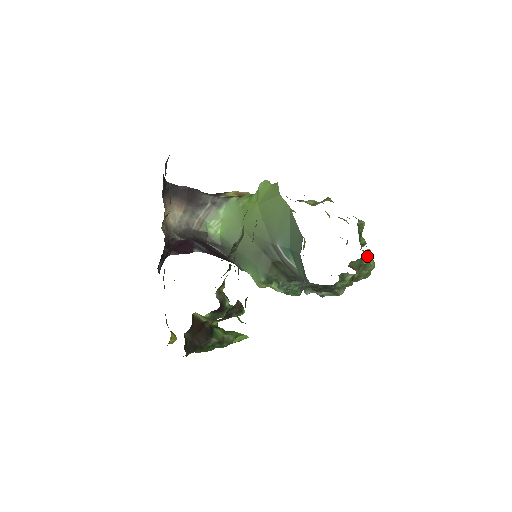
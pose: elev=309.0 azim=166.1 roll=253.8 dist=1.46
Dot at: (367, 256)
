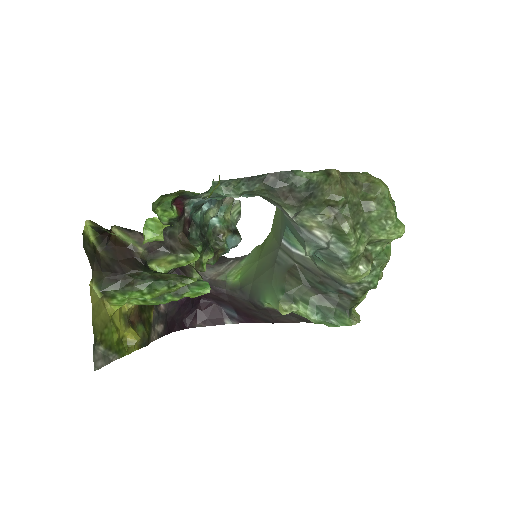
Dot at: (367, 176)
